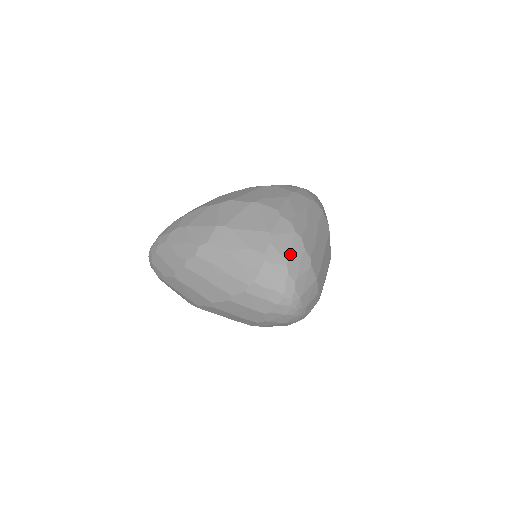
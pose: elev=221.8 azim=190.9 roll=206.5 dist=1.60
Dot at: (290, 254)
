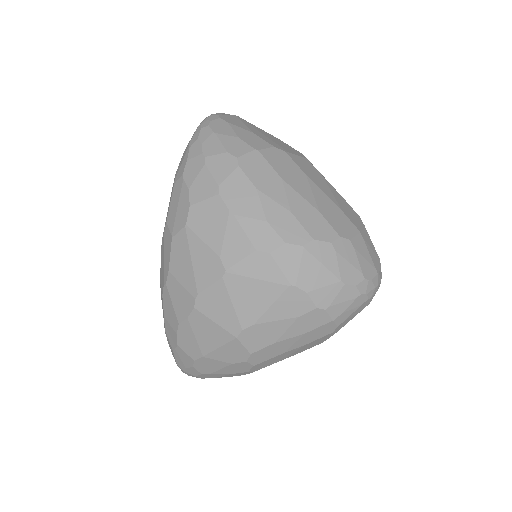
Dot at: (332, 271)
